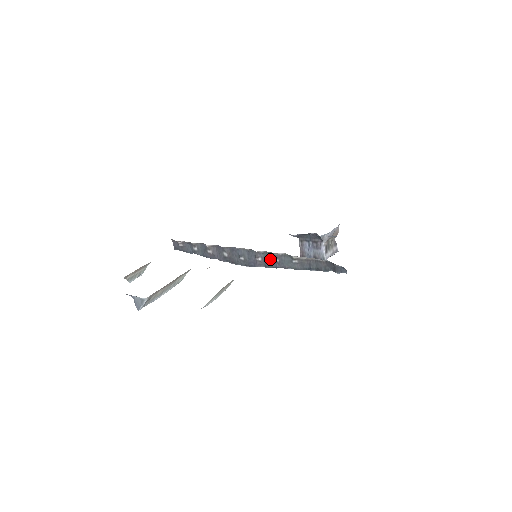
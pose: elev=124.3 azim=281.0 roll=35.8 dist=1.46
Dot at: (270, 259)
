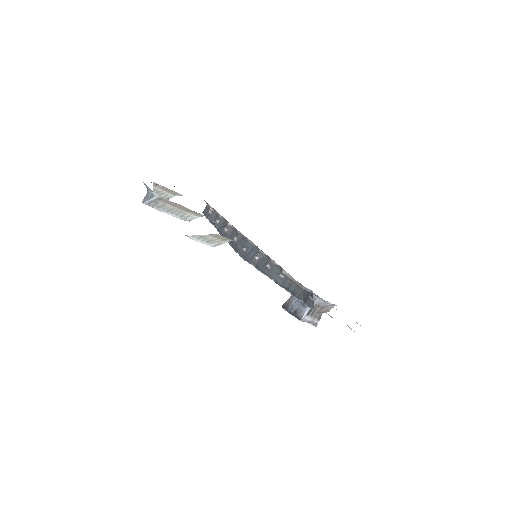
Dot at: (265, 263)
